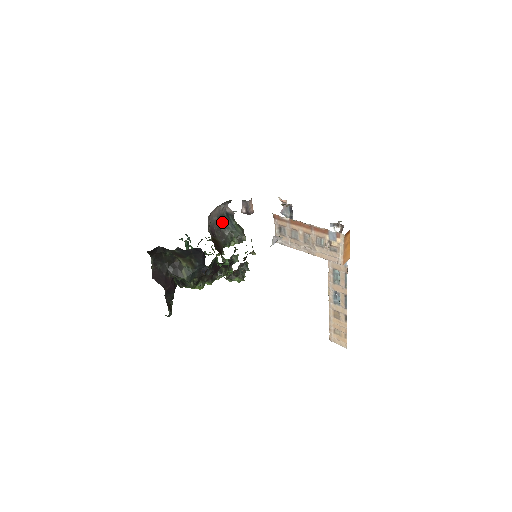
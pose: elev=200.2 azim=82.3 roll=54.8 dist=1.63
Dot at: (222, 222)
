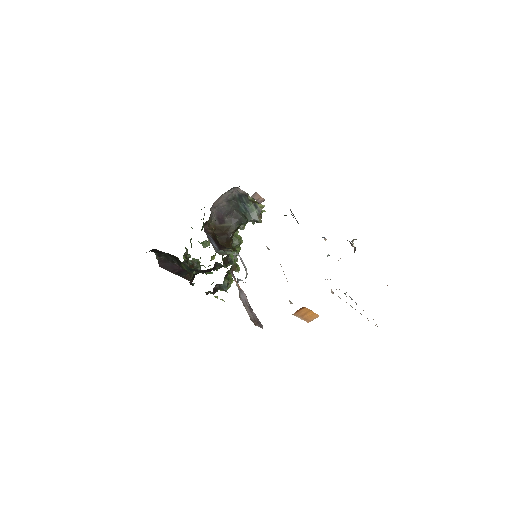
Dot at: (233, 205)
